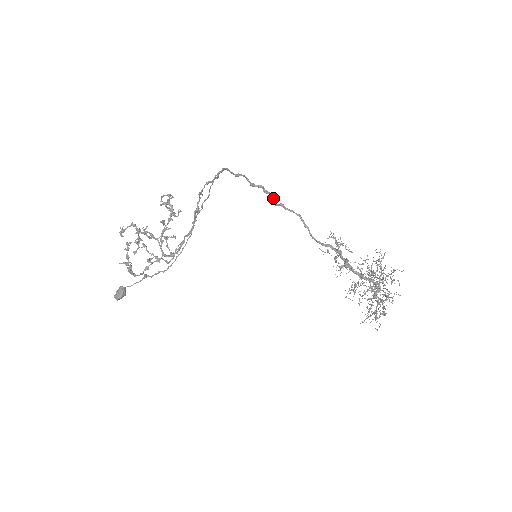
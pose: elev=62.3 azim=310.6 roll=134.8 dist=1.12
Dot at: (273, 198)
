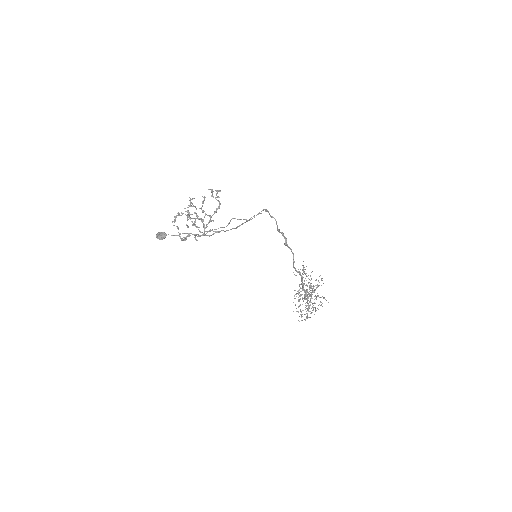
Dot at: (285, 242)
